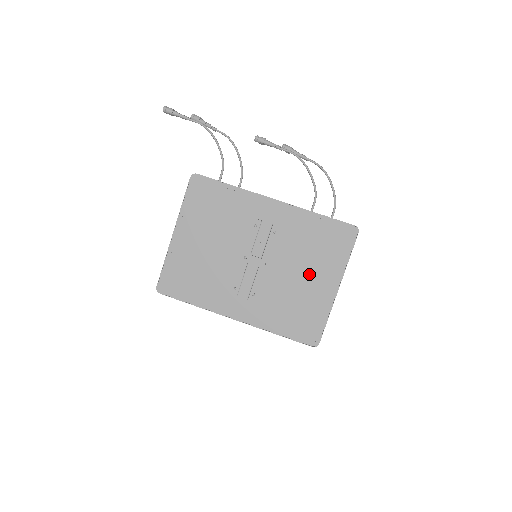
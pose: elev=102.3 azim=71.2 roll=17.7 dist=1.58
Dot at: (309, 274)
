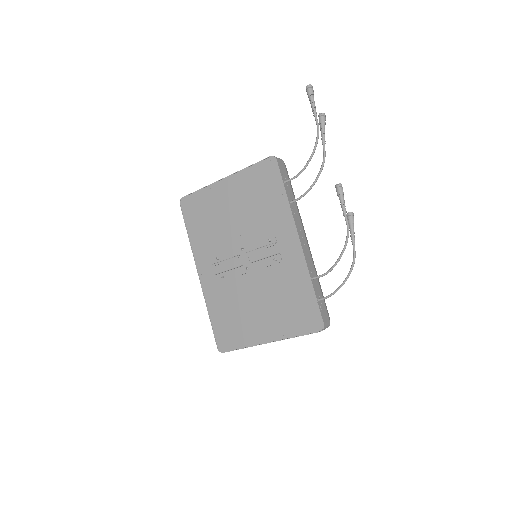
Dot at: (264, 311)
